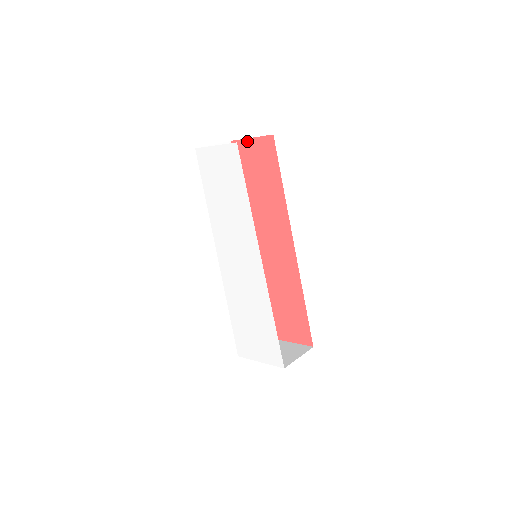
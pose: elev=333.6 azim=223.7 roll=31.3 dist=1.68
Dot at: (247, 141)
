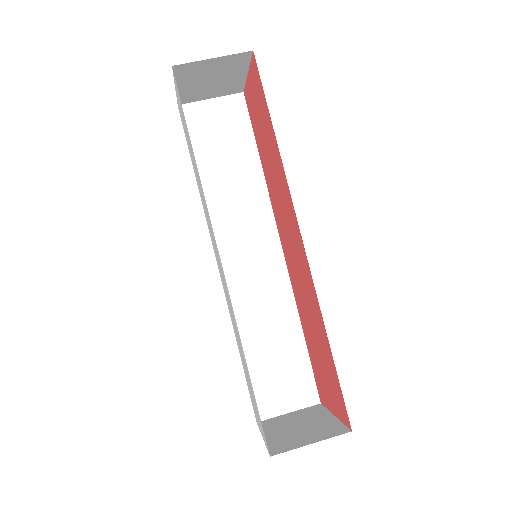
Dot at: (248, 81)
